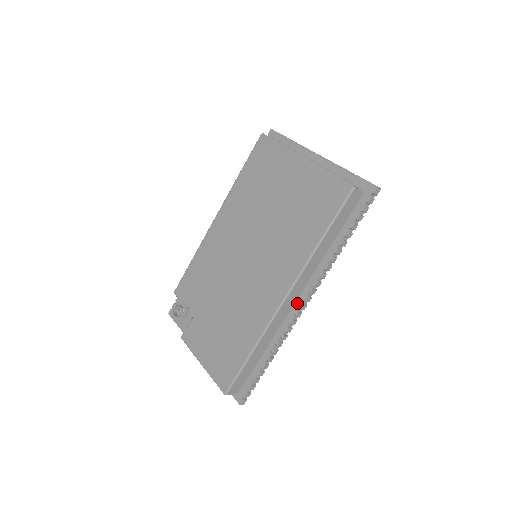
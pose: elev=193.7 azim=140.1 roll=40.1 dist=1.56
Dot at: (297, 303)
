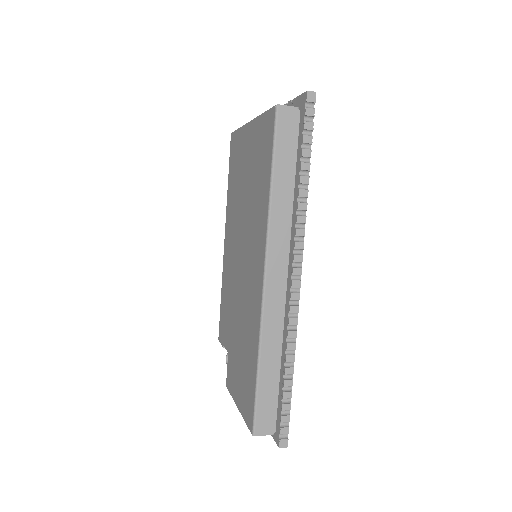
Dot at: (288, 282)
